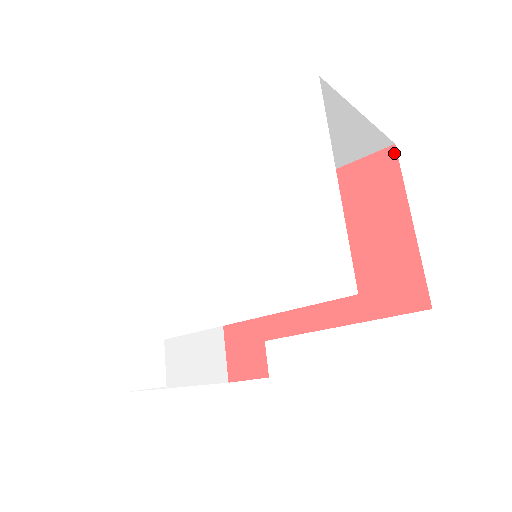
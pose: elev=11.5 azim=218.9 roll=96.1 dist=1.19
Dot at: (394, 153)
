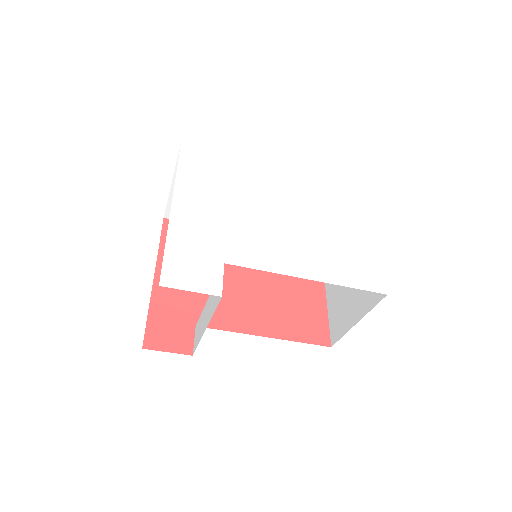
Dot at: occluded
